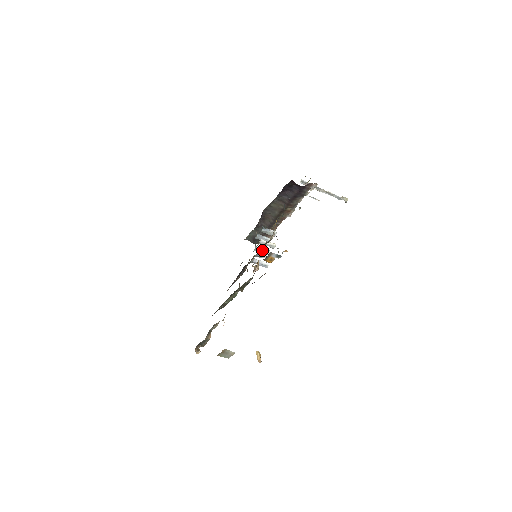
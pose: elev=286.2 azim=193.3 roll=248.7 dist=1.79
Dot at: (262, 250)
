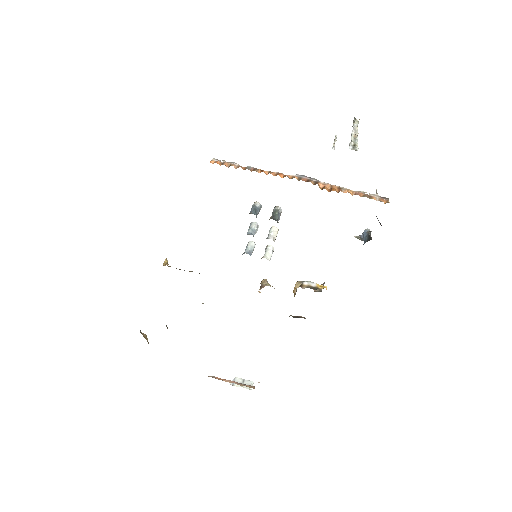
Dot at: occluded
